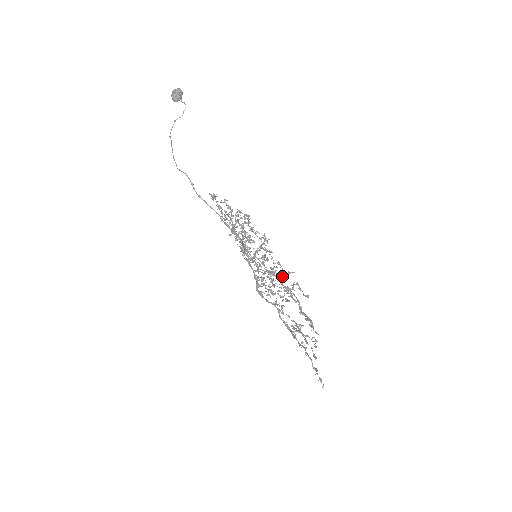
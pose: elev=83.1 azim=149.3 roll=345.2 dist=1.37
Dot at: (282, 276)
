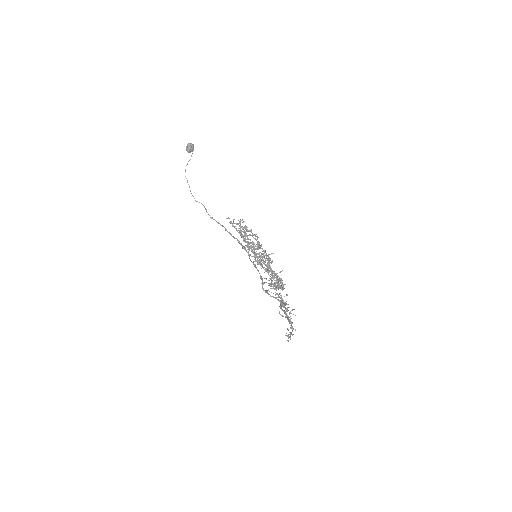
Dot at: occluded
